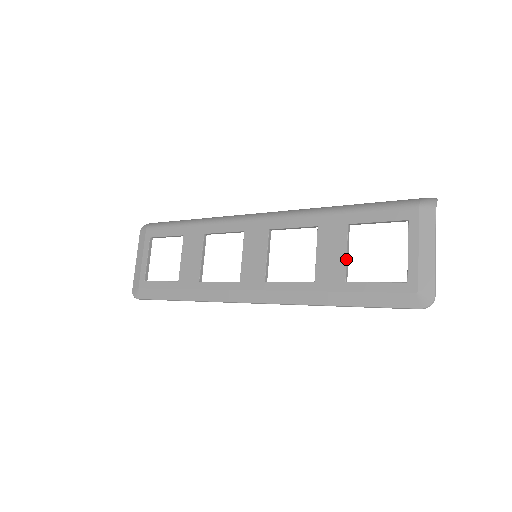
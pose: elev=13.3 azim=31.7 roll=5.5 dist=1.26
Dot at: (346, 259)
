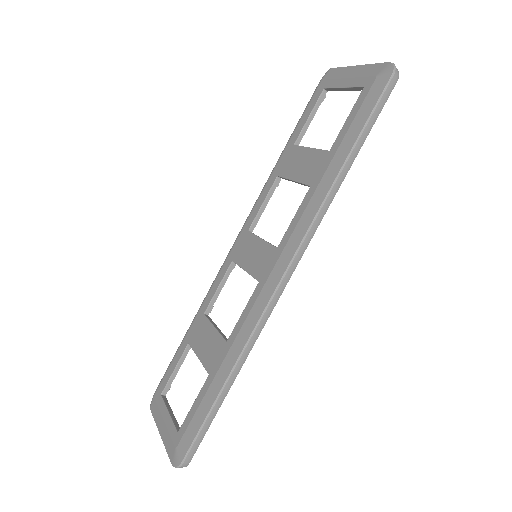
Dot at: (314, 148)
